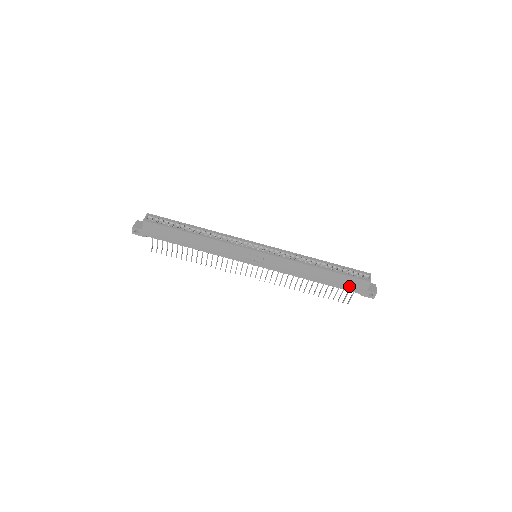
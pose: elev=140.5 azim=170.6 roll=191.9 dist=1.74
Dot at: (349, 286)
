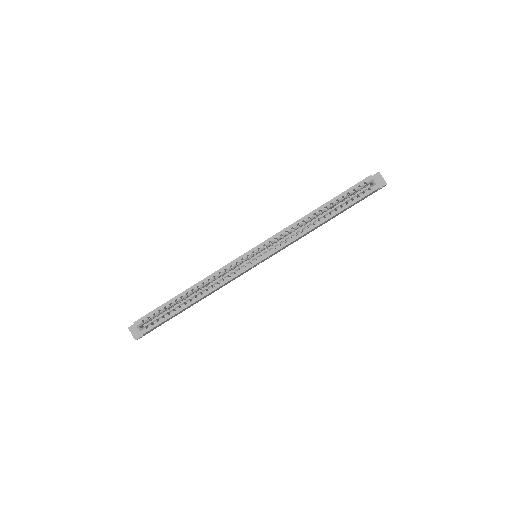
Dot at: (358, 202)
